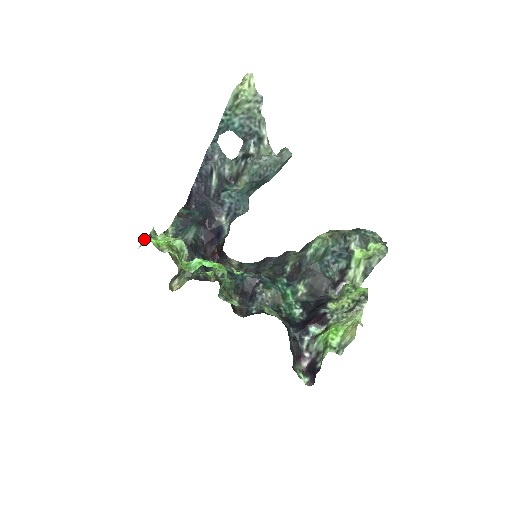
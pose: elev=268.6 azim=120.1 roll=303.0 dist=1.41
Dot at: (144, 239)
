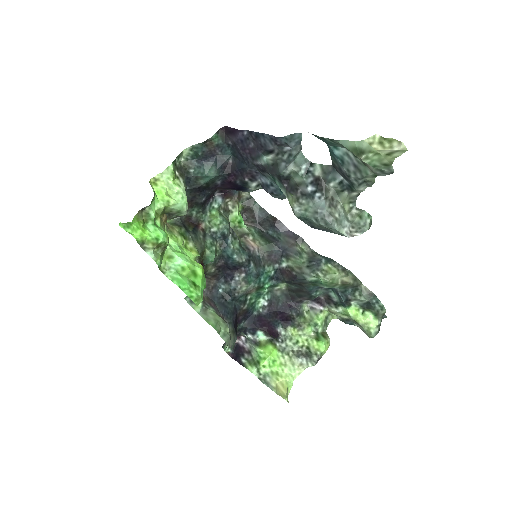
Dot at: (130, 224)
